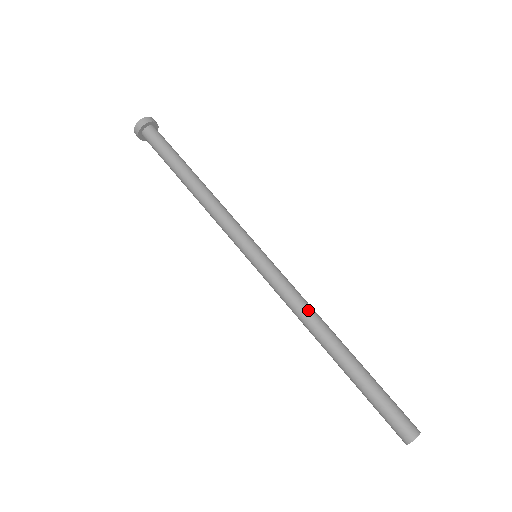
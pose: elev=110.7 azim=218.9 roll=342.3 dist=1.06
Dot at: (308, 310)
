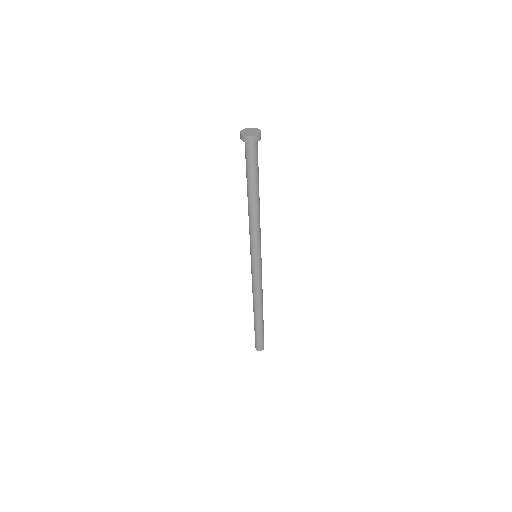
Dot at: (260, 295)
